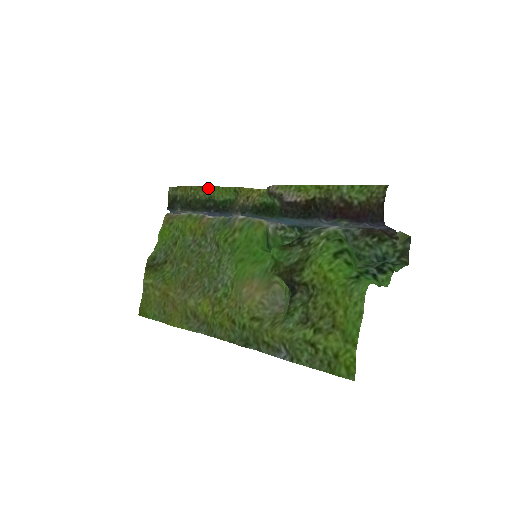
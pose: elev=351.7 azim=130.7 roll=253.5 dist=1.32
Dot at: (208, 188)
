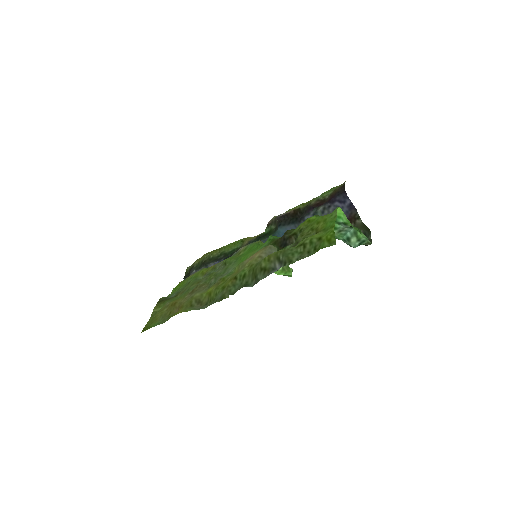
Dot at: (221, 248)
